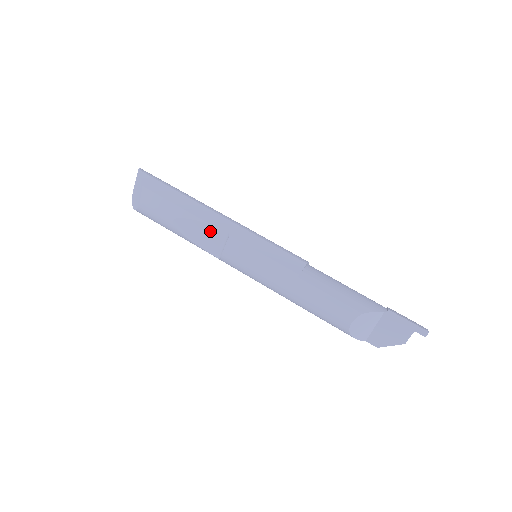
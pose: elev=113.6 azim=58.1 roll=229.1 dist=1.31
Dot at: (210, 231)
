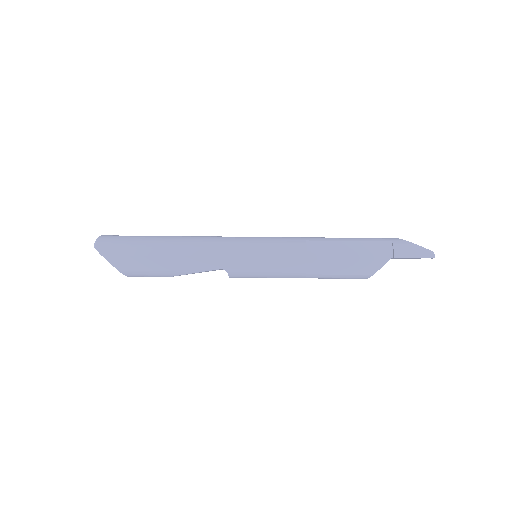
Dot at: occluded
